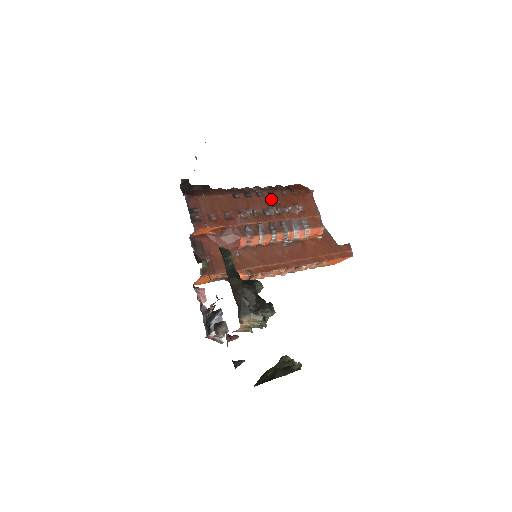
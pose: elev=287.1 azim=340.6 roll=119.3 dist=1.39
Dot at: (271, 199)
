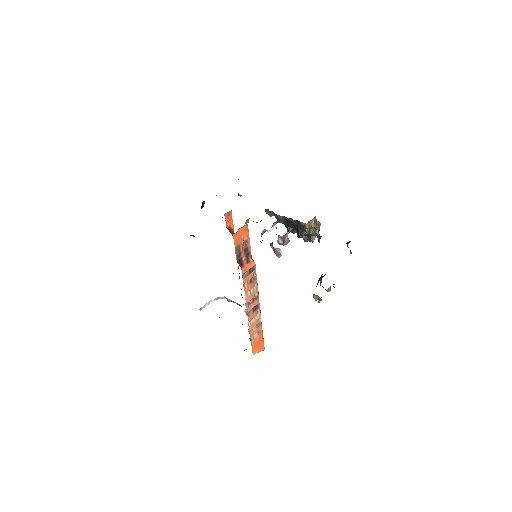
Dot at: occluded
